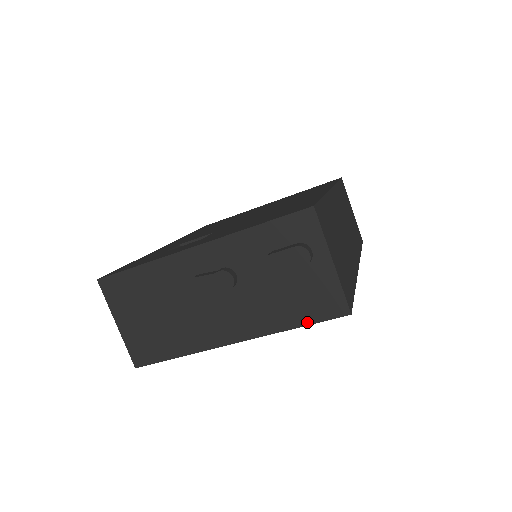
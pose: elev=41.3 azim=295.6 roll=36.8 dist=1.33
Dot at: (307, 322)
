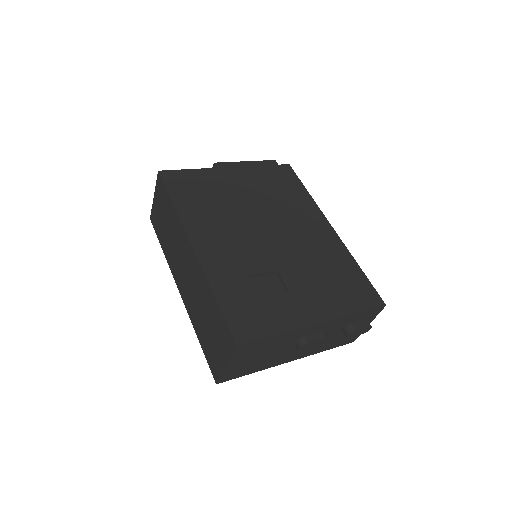
Dot at: (334, 347)
